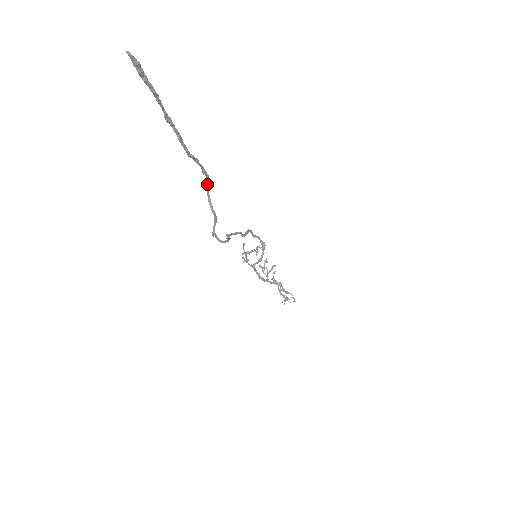
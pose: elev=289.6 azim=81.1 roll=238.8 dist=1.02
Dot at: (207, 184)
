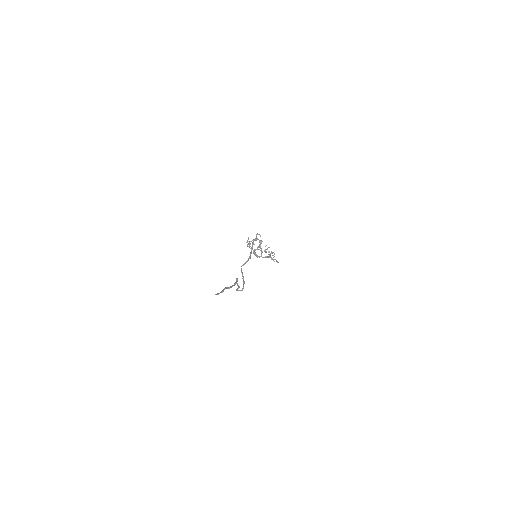
Dot at: (237, 279)
